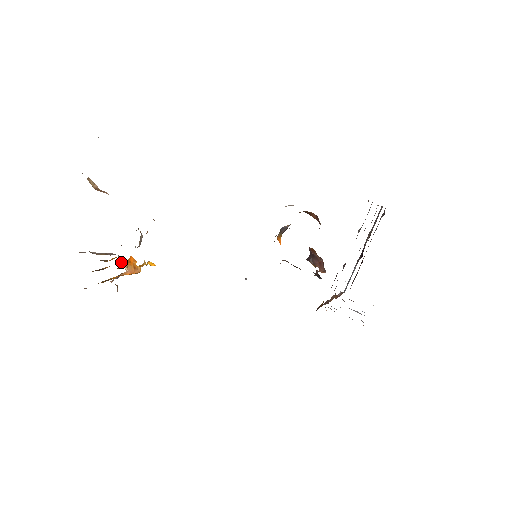
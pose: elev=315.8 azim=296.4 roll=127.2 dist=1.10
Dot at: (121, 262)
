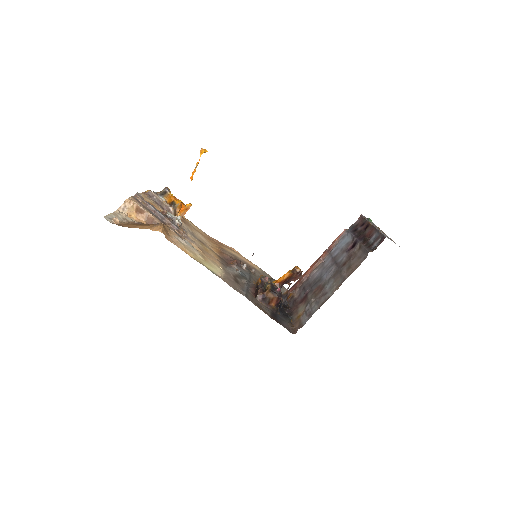
Dot at: (176, 206)
